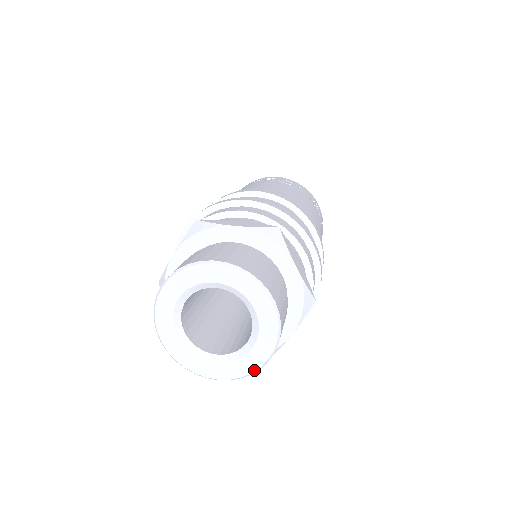
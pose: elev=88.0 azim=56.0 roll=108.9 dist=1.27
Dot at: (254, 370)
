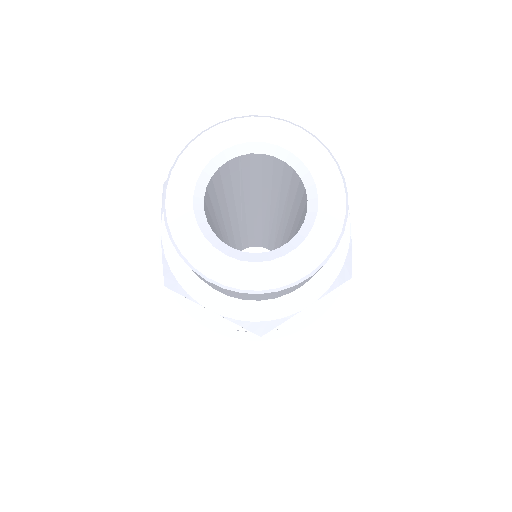
Dot at: (341, 224)
